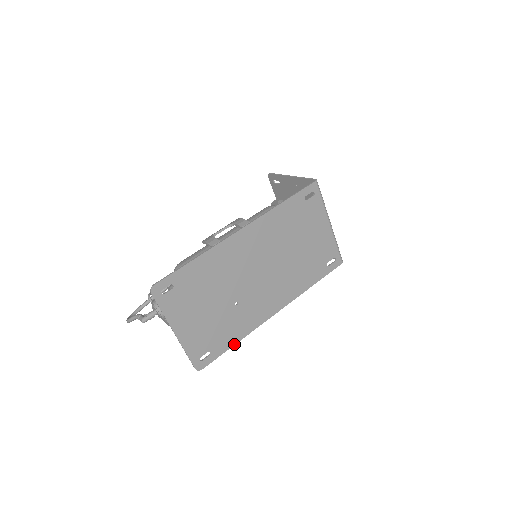
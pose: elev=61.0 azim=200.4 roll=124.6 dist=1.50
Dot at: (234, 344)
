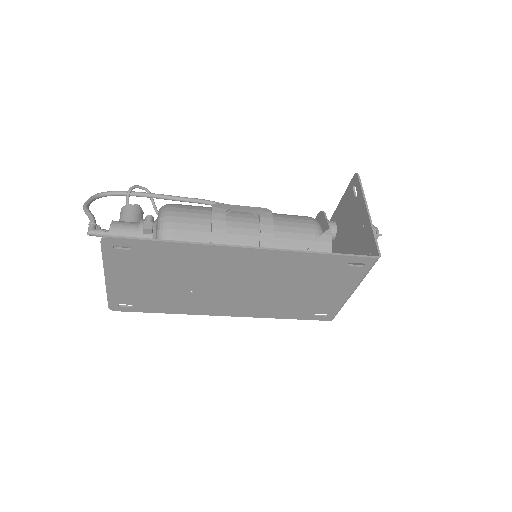
Dot at: (163, 312)
